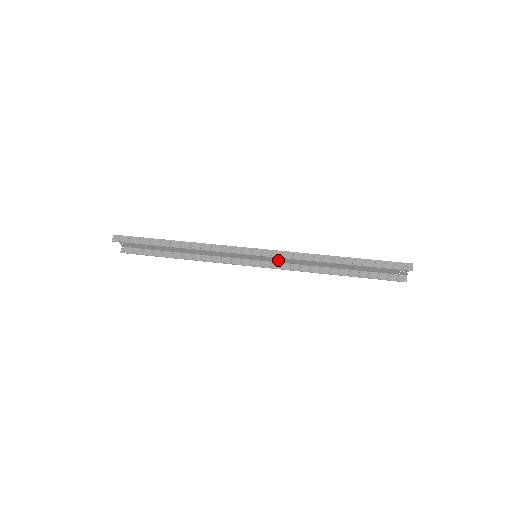
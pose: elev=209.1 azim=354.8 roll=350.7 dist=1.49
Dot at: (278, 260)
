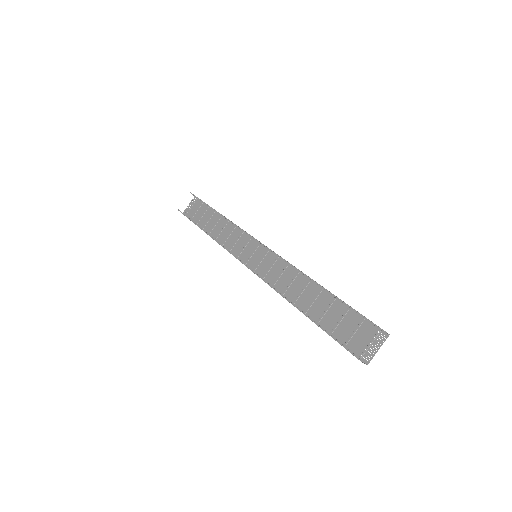
Dot at: (266, 274)
